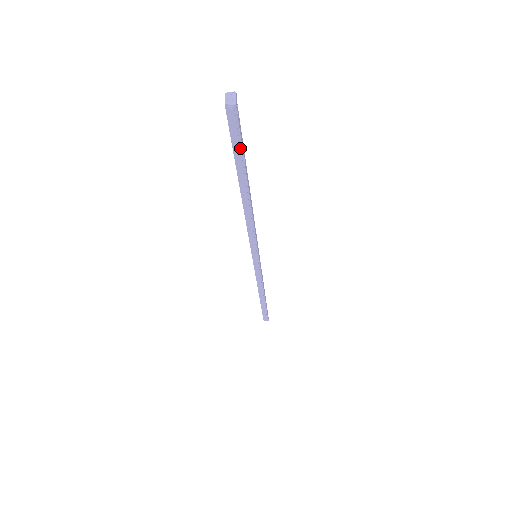
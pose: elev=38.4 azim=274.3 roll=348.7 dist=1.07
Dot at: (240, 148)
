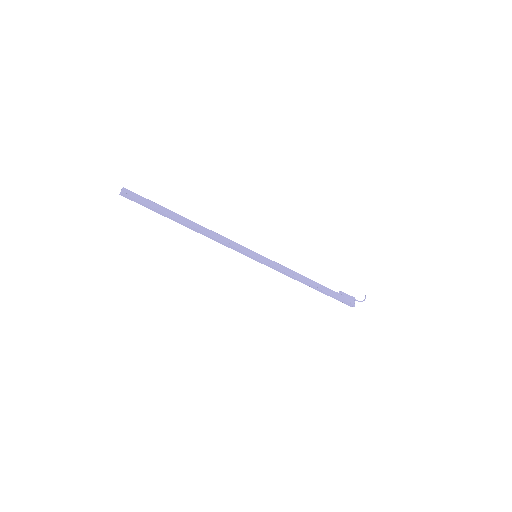
Dot at: (147, 206)
